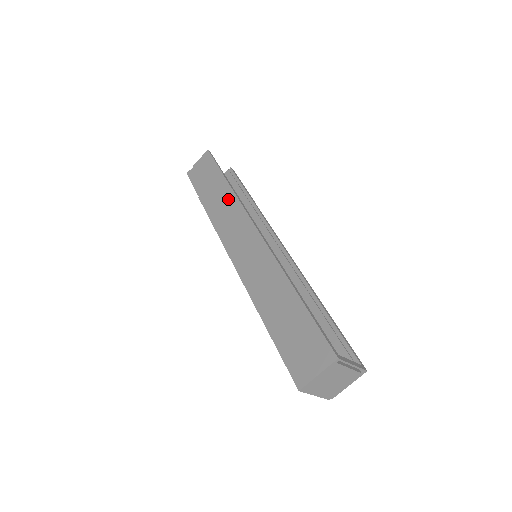
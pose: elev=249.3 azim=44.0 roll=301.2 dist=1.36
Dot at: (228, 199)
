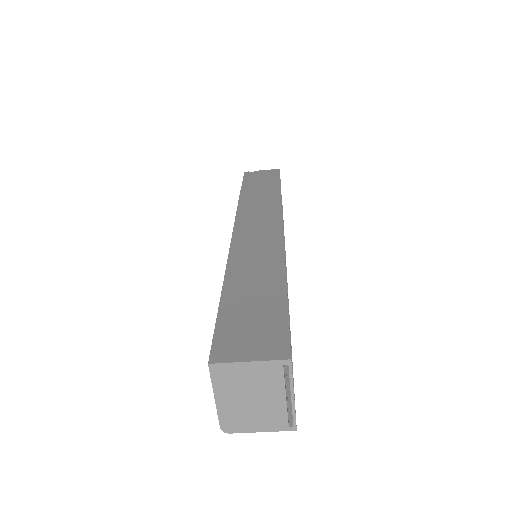
Dot at: (271, 198)
